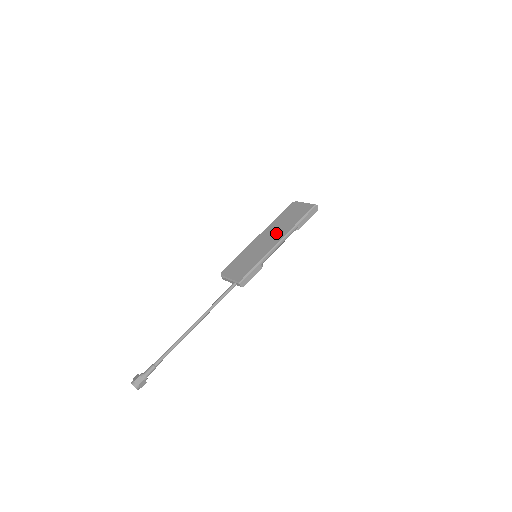
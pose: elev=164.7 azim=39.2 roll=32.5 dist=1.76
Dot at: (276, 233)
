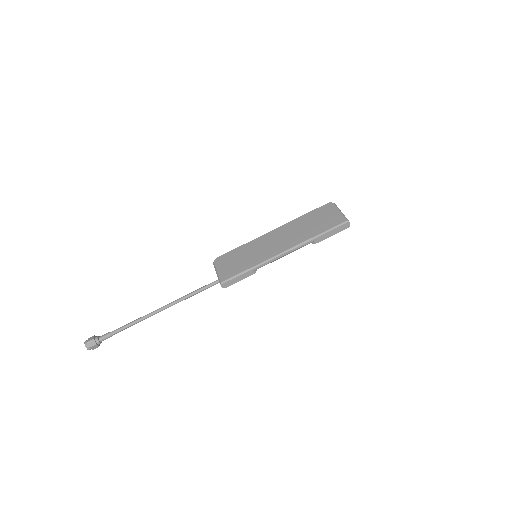
Dot at: (288, 238)
